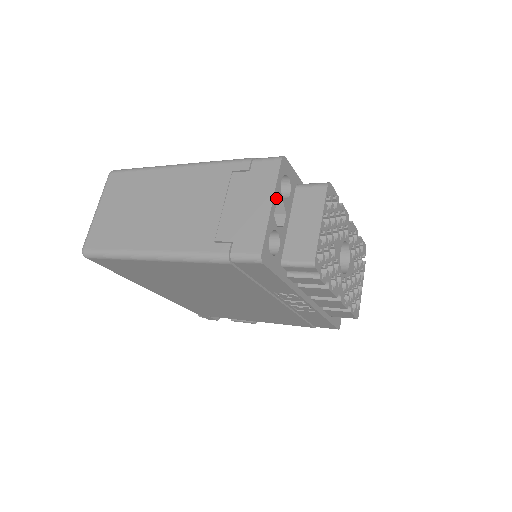
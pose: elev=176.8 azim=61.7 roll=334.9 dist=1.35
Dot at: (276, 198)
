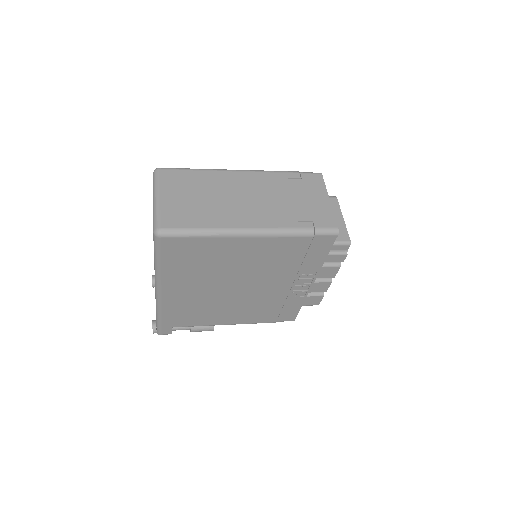
Dot at: occluded
